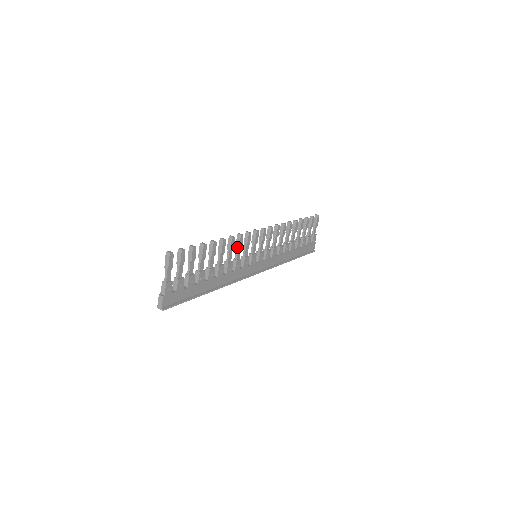
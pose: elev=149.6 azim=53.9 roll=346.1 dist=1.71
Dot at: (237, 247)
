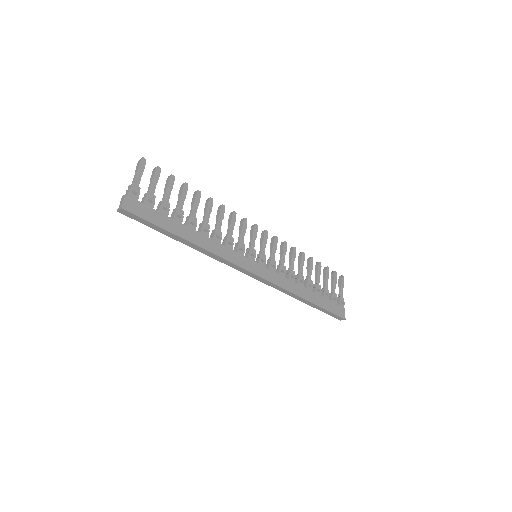
Dot at: (229, 224)
